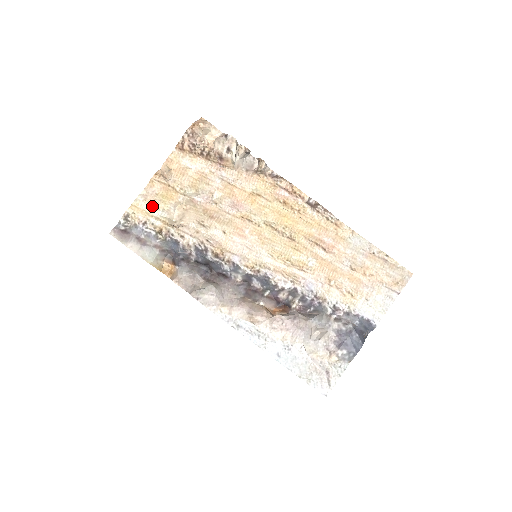
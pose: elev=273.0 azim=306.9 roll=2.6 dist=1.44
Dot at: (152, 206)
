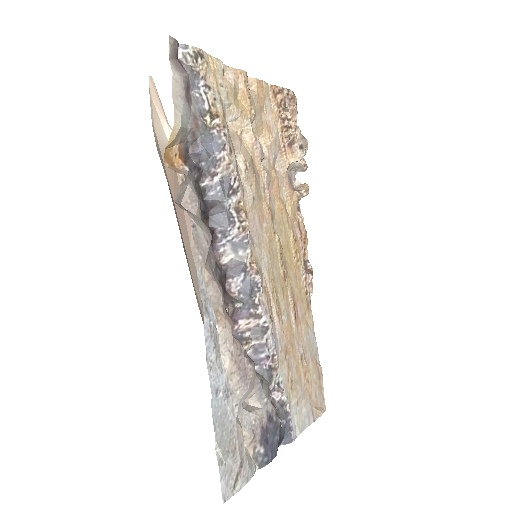
Dot at: (225, 87)
